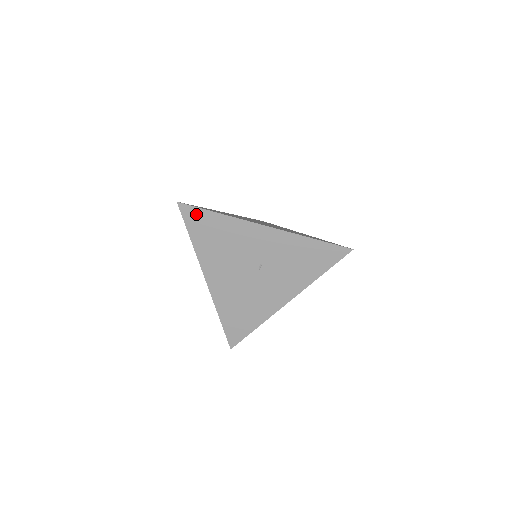
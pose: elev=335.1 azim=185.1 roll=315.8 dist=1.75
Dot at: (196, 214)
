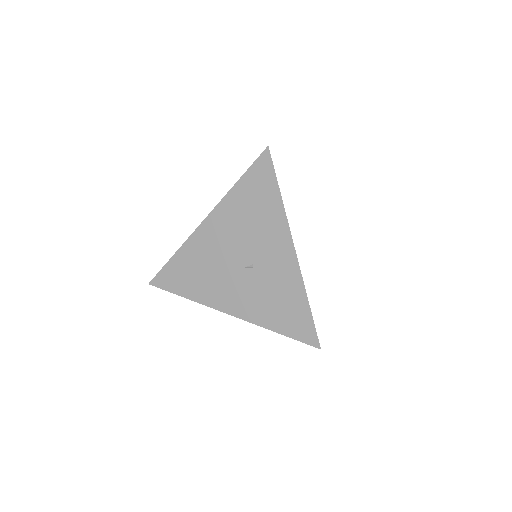
Dot at: (267, 172)
